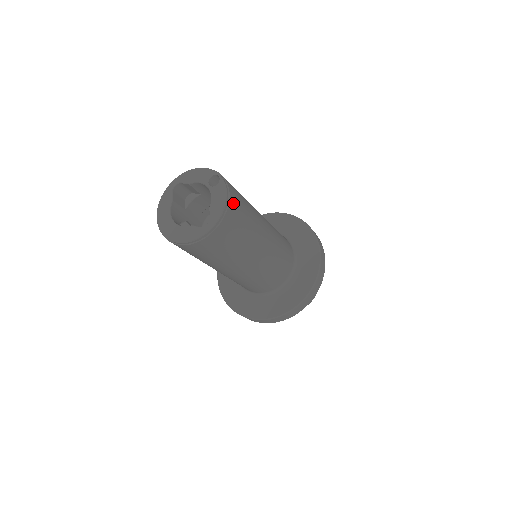
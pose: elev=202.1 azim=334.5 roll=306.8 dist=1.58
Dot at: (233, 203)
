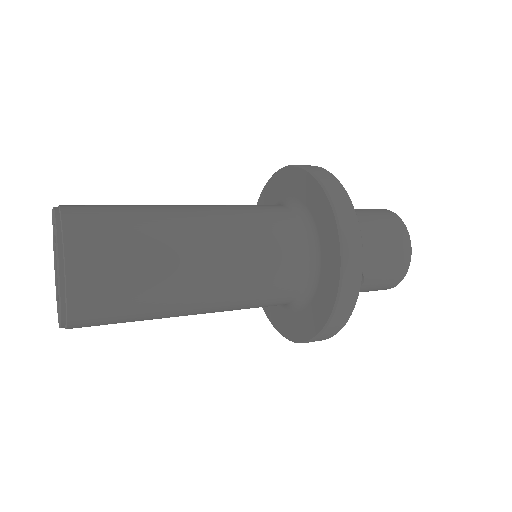
Dot at: (79, 266)
